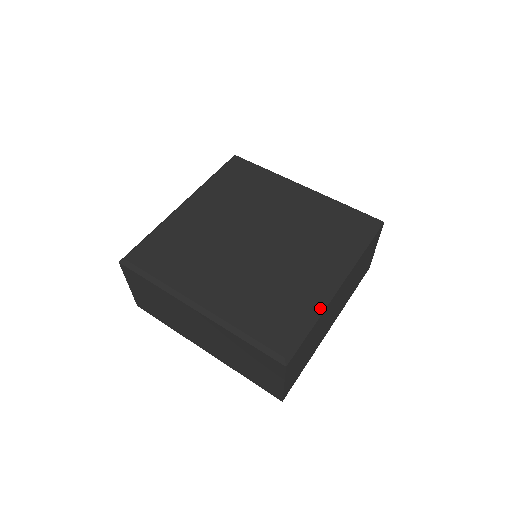
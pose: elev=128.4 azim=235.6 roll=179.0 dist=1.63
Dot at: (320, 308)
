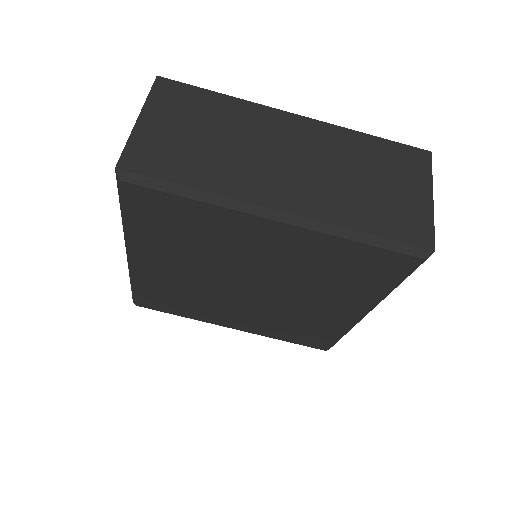
Dot at: occluded
